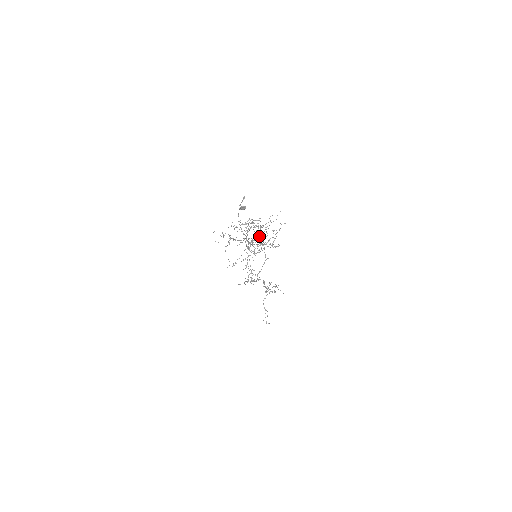
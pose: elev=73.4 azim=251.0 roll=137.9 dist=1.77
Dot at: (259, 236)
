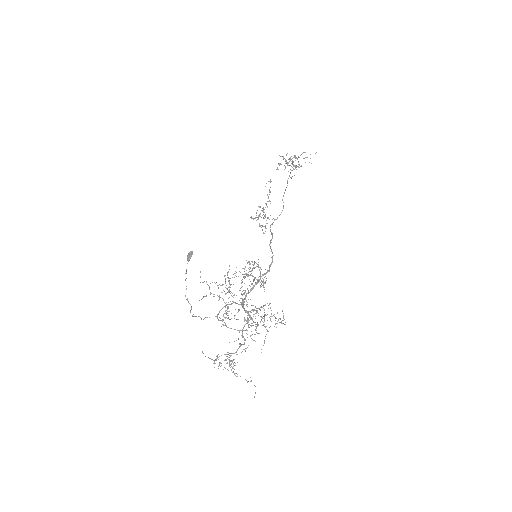
Dot at: (243, 277)
